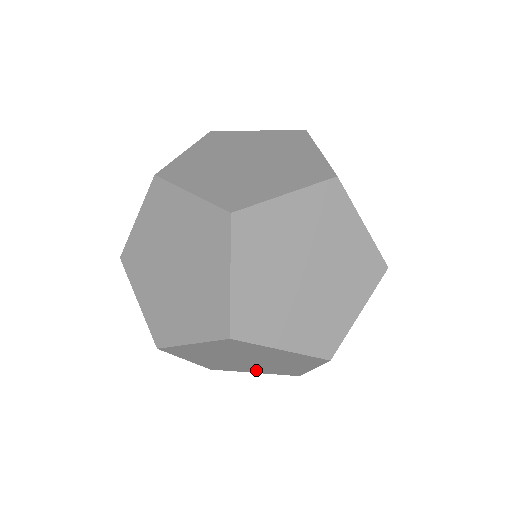
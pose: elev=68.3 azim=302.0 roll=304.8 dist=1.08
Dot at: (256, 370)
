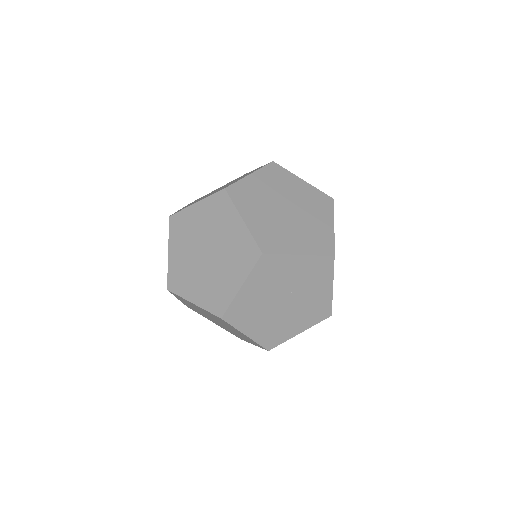
Dot at: (299, 324)
